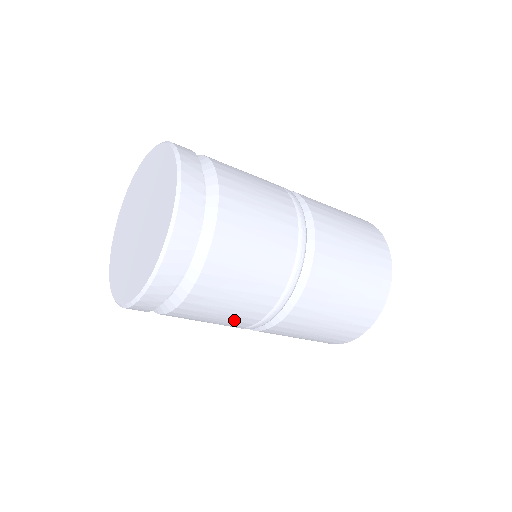
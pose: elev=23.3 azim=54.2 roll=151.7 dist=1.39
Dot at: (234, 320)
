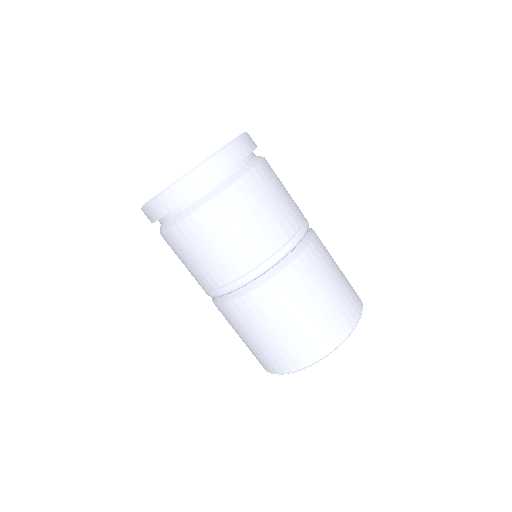
Dot at: (264, 233)
